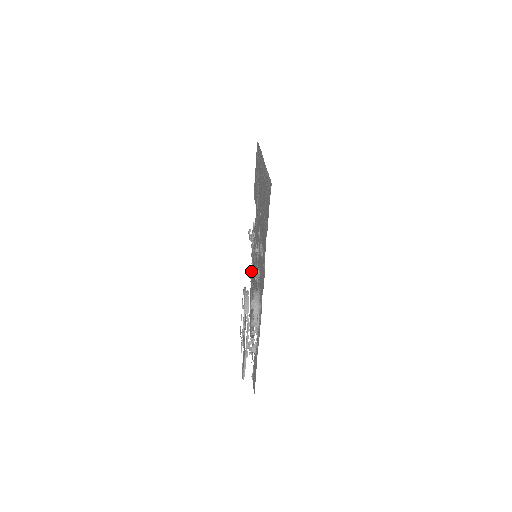
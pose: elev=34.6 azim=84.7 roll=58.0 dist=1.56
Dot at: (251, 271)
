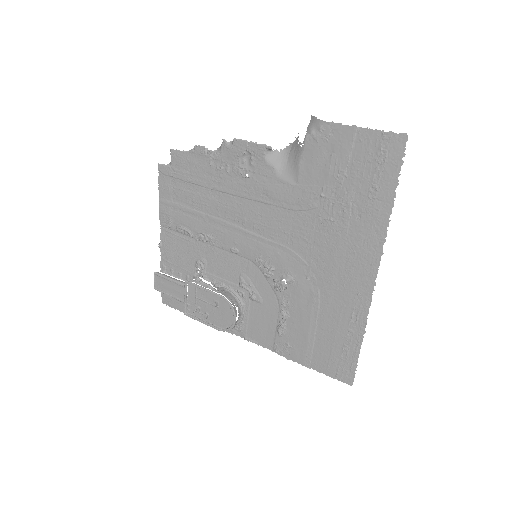
Dot at: (210, 165)
